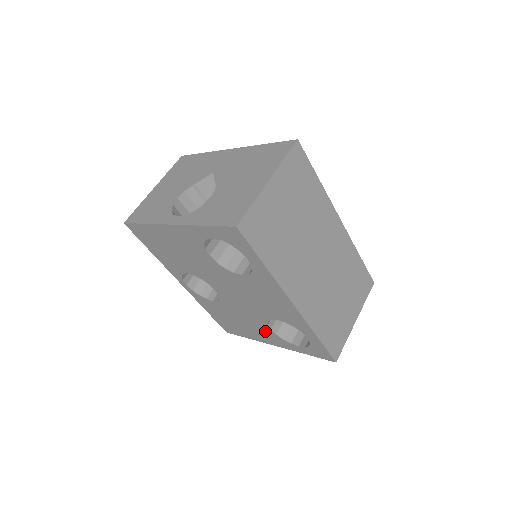
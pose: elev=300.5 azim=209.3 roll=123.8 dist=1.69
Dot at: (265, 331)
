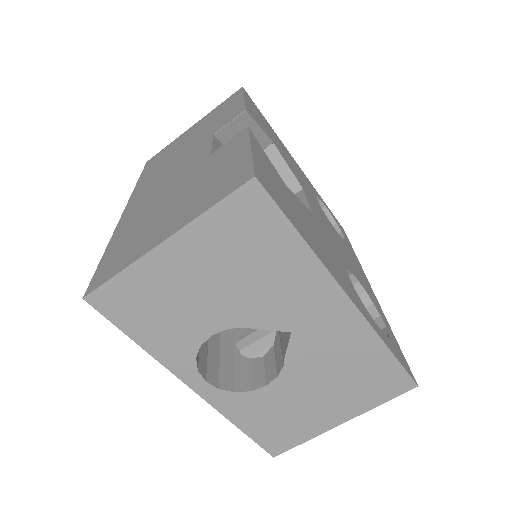
Dot at: occluded
